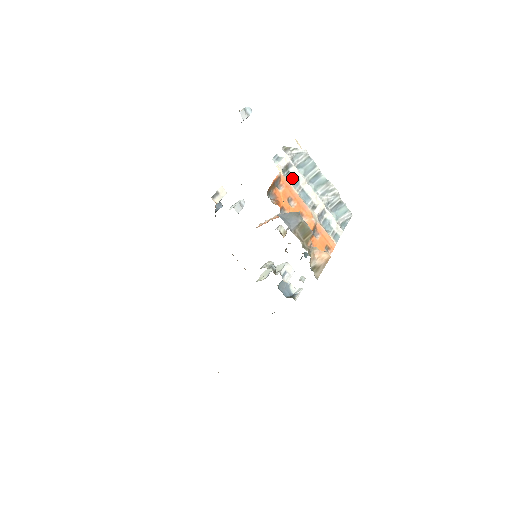
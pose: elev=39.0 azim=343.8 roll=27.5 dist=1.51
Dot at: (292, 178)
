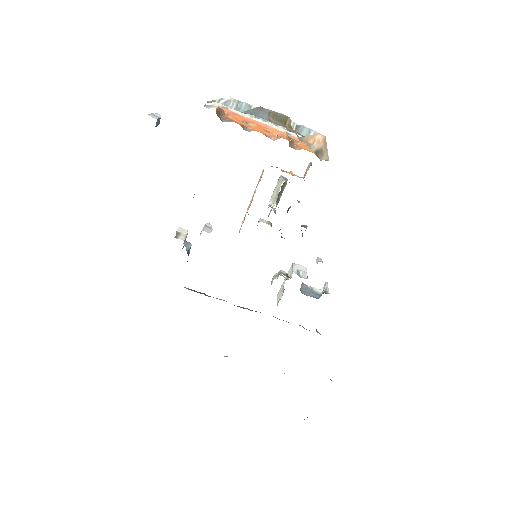
Dot at: occluded
